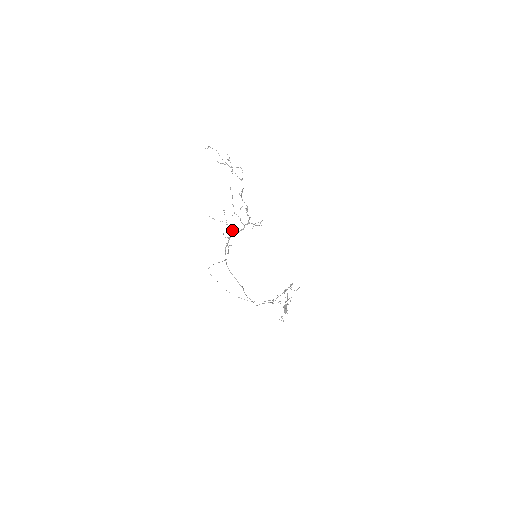
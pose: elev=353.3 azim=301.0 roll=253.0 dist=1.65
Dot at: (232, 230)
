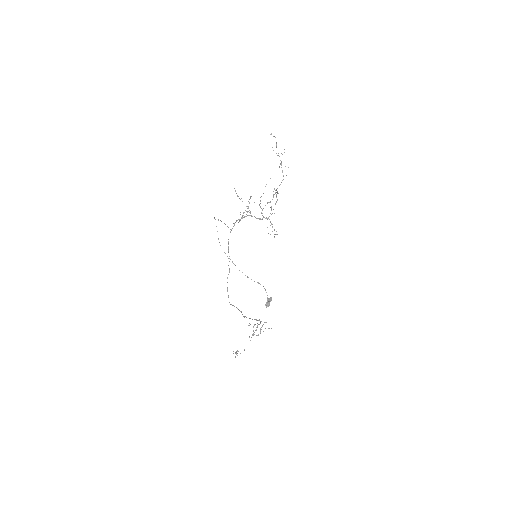
Dot at: (250, 213)
